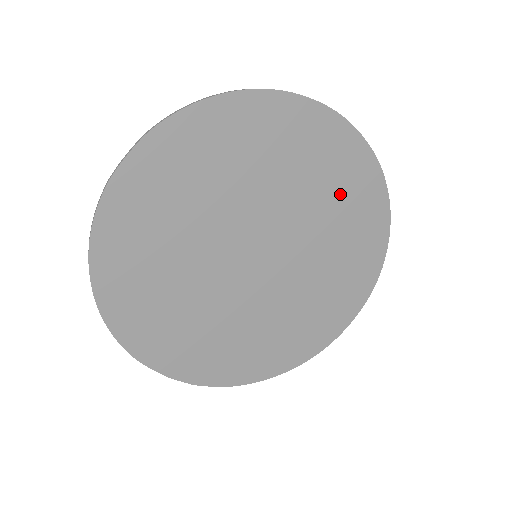
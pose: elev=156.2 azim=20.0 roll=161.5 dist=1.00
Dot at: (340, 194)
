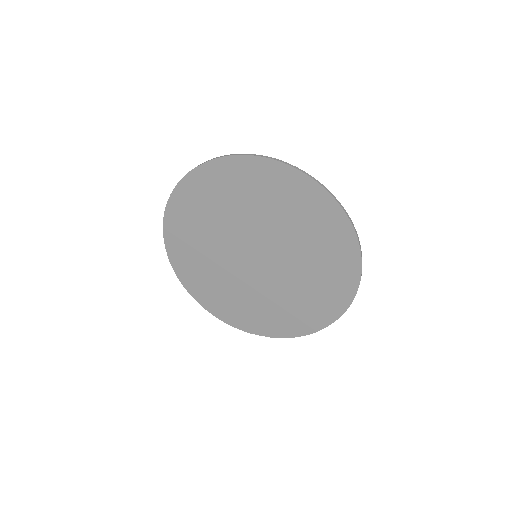
Dot at: (267, 194)
